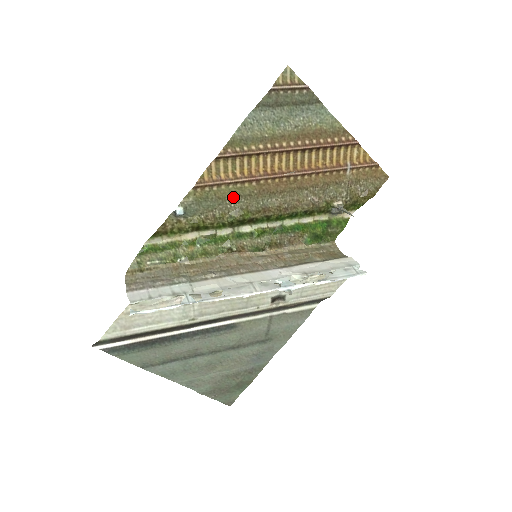
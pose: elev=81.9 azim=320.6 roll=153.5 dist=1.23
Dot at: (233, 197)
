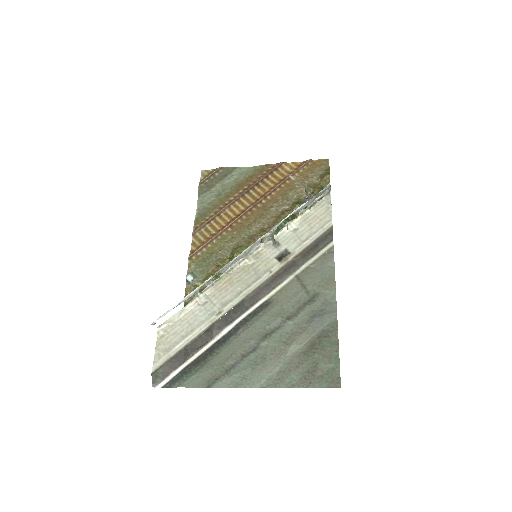
Dot at: (222, 247)
